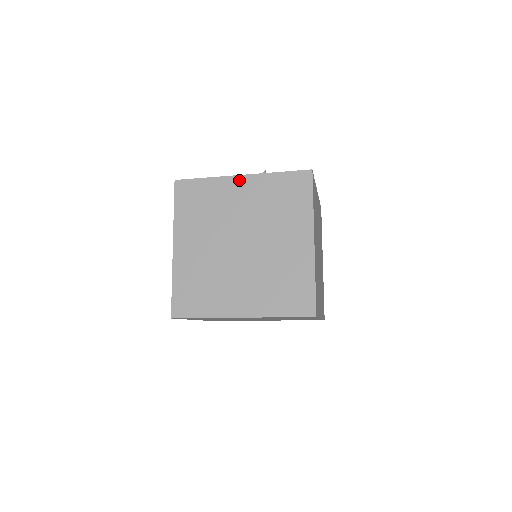
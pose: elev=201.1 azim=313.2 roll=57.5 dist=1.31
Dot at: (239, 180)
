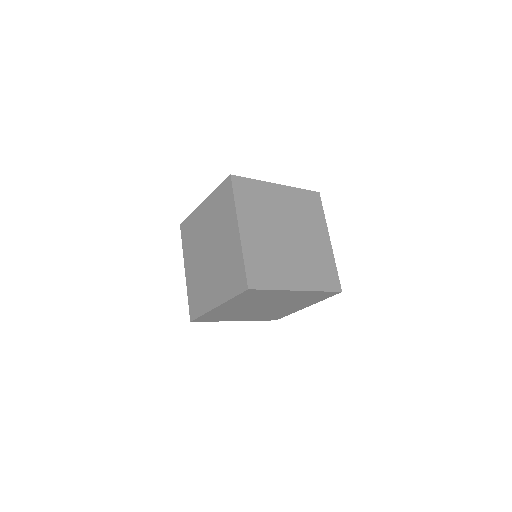
Dot at: (202, 206)
